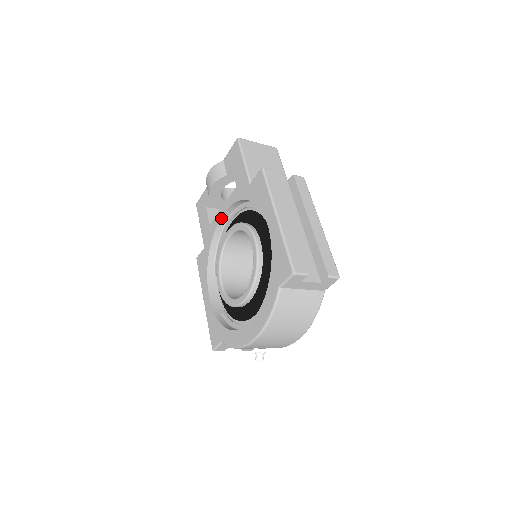
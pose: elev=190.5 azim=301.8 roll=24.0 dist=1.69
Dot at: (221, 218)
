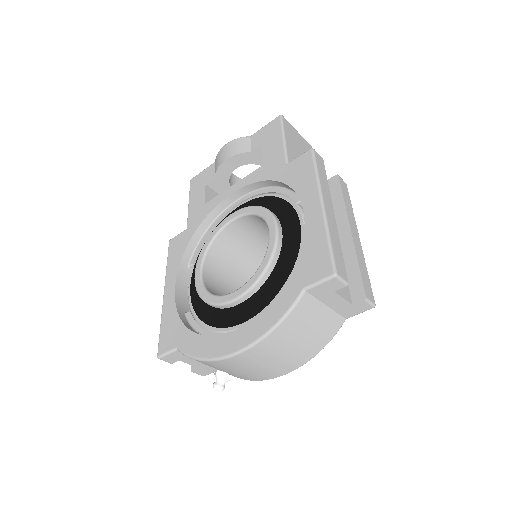
Dot at: (226, 198)
